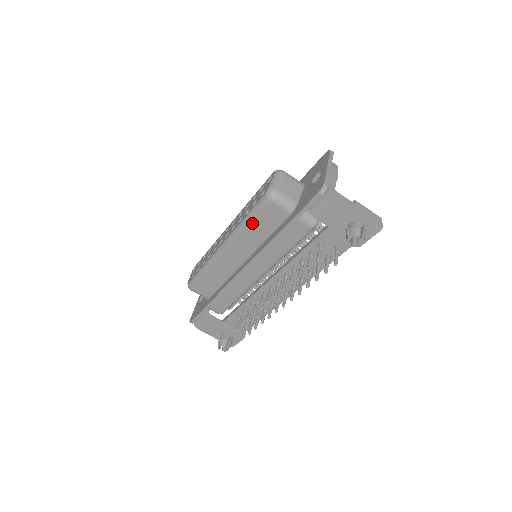
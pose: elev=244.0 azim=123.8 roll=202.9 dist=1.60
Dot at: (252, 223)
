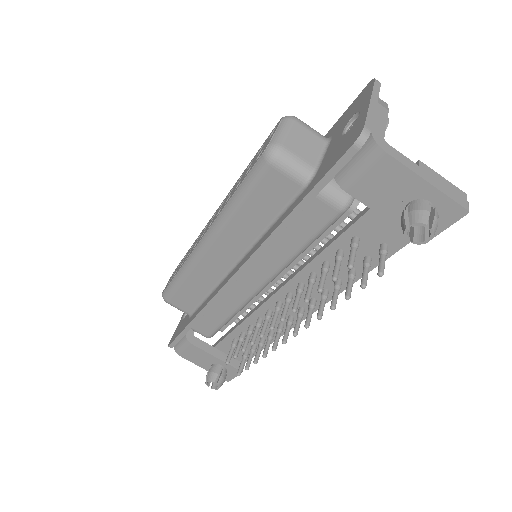
Dot at: (244, 203)
